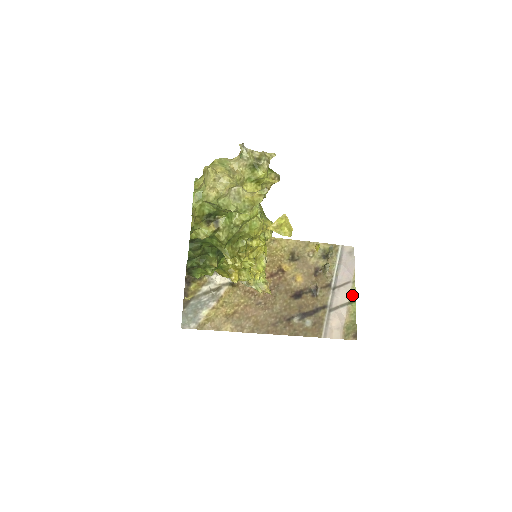
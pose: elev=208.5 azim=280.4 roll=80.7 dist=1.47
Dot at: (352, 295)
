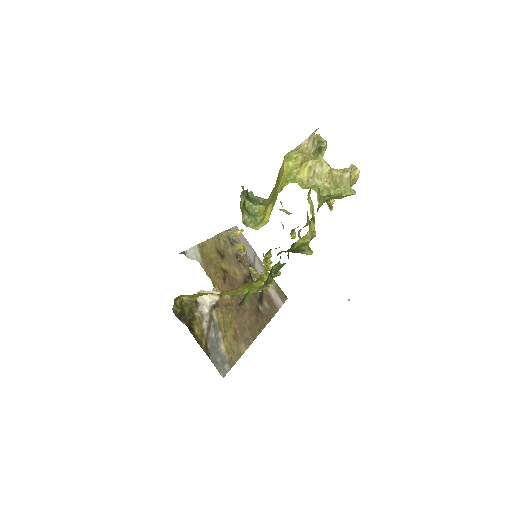
Dot at: (262, 266)
